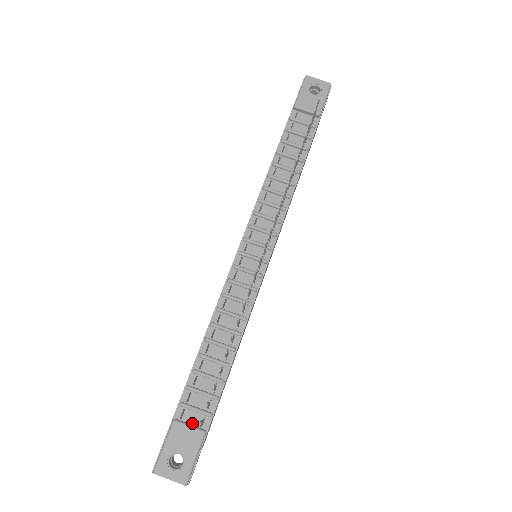
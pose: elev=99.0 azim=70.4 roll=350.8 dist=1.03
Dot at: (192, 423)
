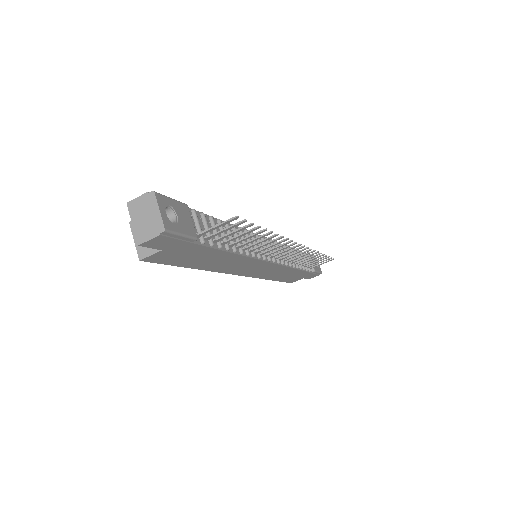
Dot at: occluded
